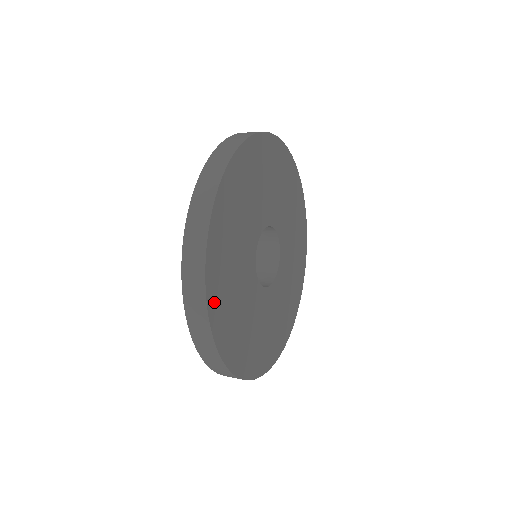
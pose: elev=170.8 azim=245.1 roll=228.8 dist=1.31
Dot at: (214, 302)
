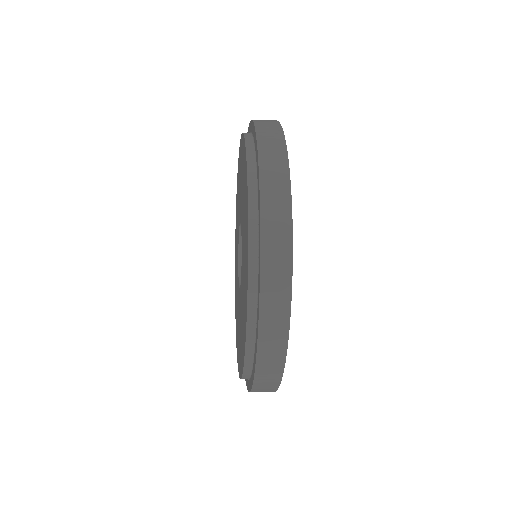
Dot at: occluded
